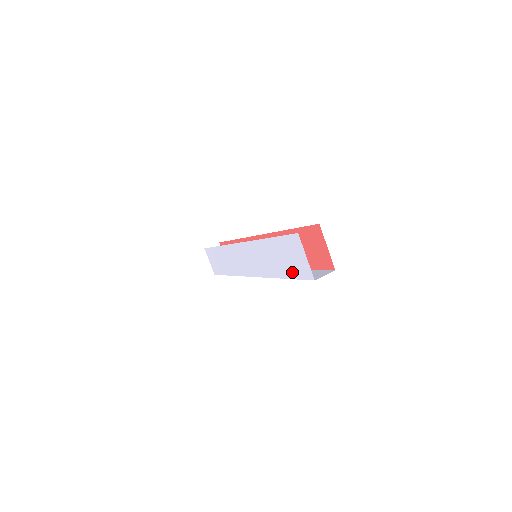
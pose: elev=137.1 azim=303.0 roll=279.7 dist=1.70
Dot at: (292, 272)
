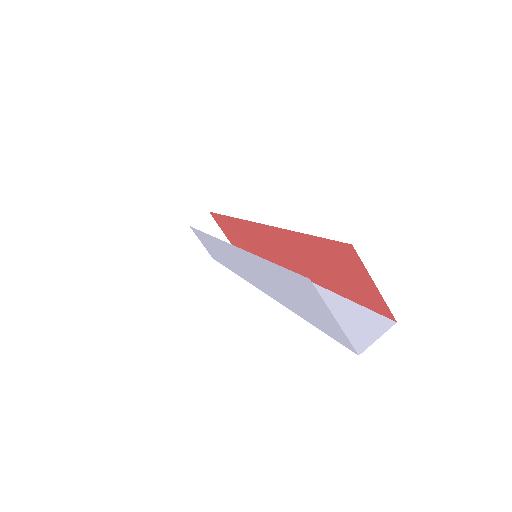
Dot at: (314, 320)
